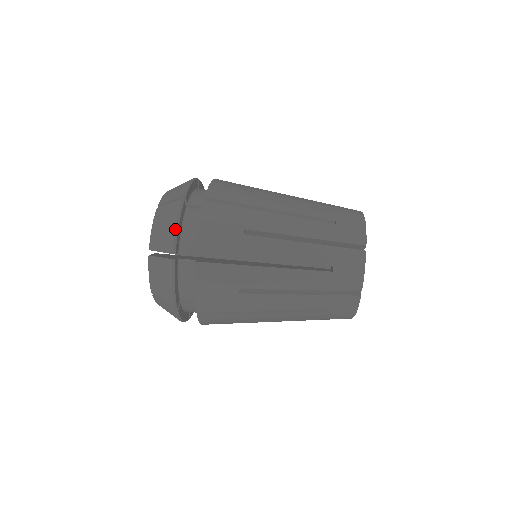
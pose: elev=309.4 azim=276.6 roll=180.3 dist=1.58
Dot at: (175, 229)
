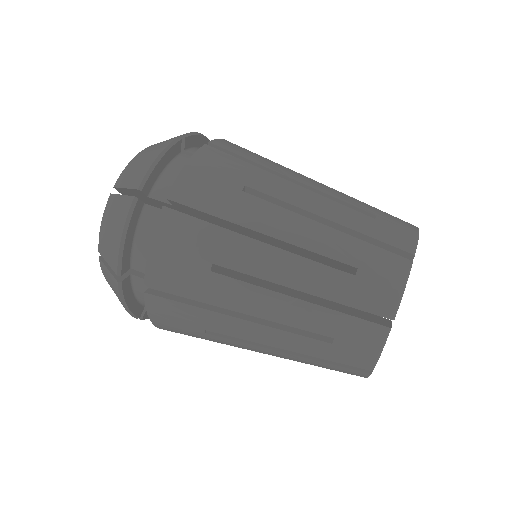
Dot at: (119, 245)
